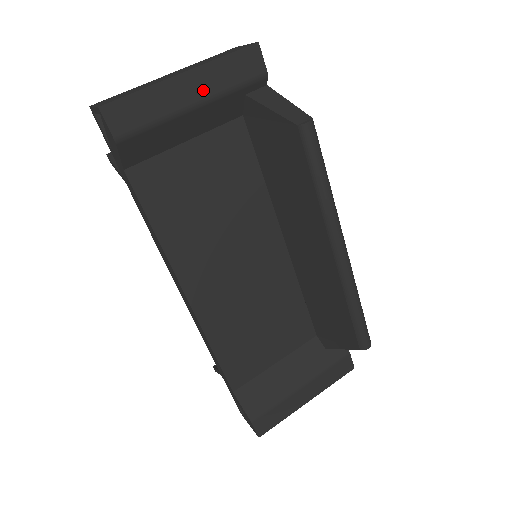
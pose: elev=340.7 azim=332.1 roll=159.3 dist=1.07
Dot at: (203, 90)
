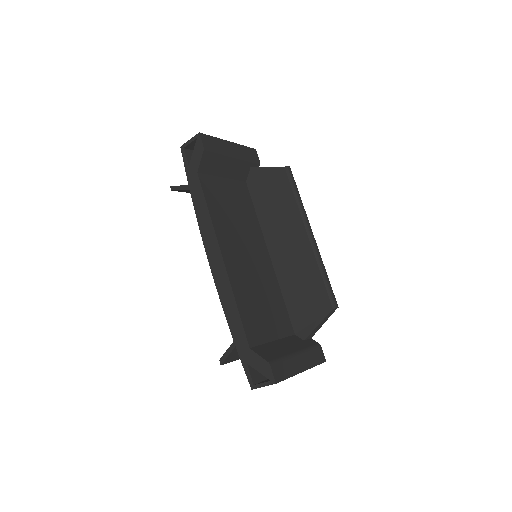
Dot at: (237, 152)
